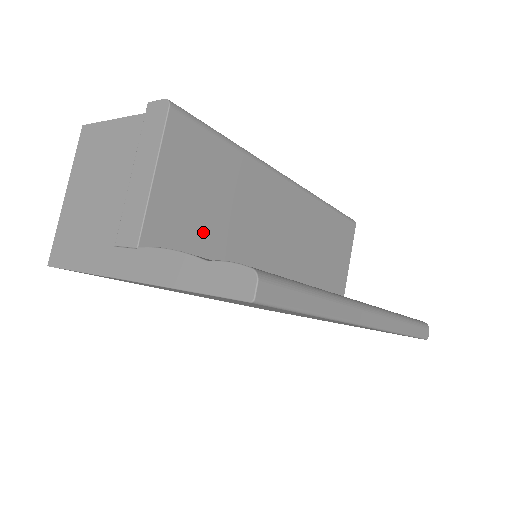
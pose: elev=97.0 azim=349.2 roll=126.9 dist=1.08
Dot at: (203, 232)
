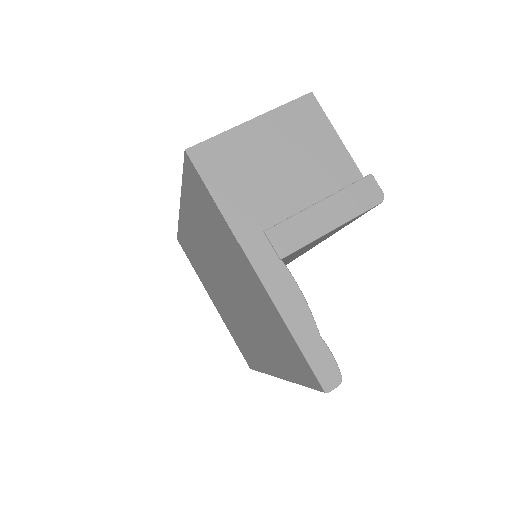
Dot at: (289, 257)
